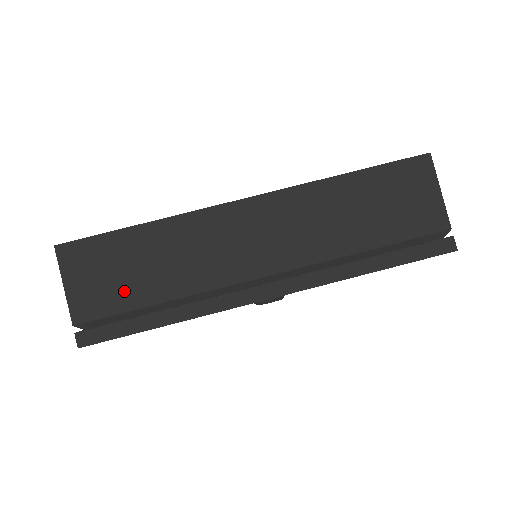
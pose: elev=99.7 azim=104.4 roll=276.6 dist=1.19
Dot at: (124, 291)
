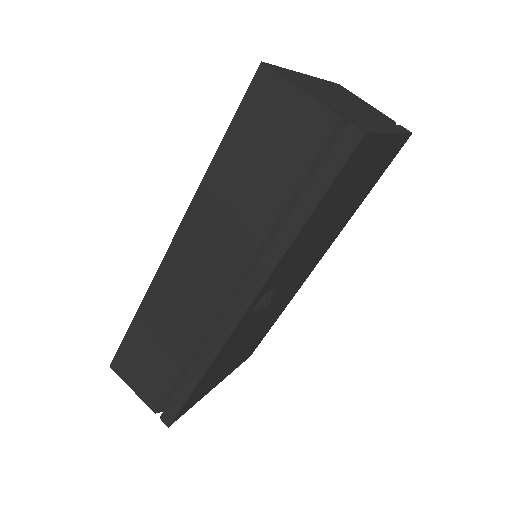
Dot at: (160, 372)
